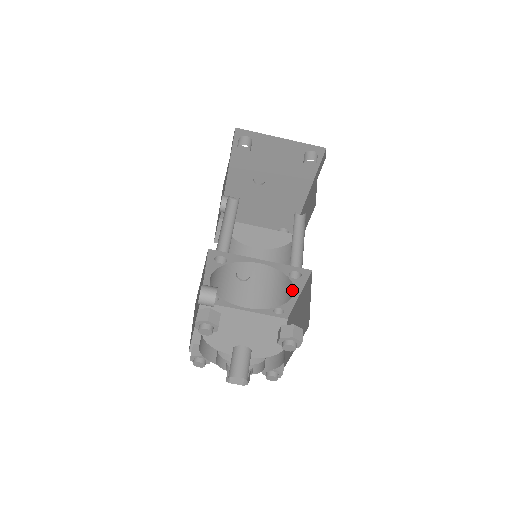
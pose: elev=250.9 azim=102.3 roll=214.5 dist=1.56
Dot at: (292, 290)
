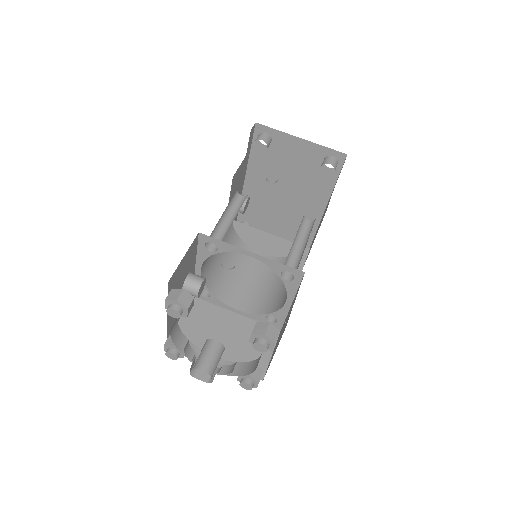
Dot at: occluded
